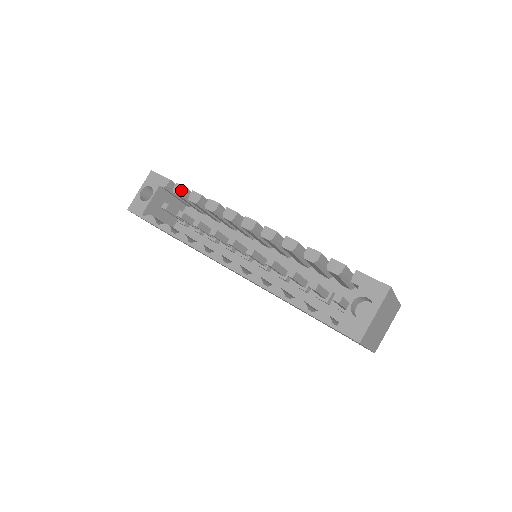
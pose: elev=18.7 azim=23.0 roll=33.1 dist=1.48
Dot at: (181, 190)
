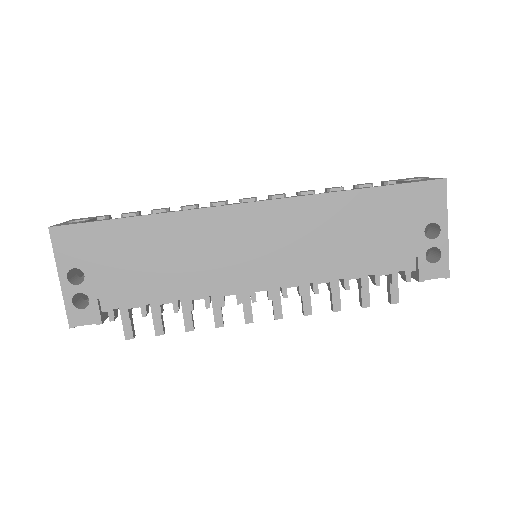
Dot at: (135, 212)
